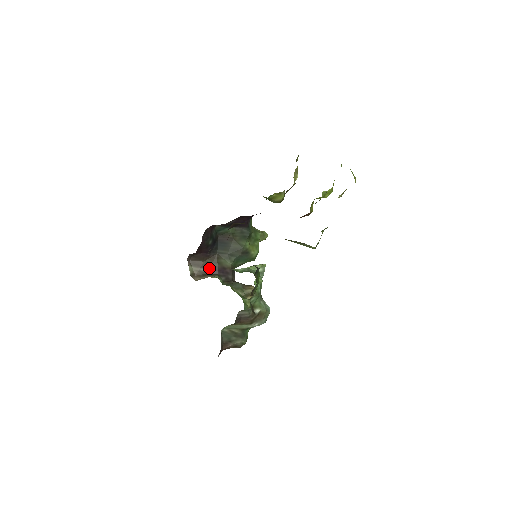
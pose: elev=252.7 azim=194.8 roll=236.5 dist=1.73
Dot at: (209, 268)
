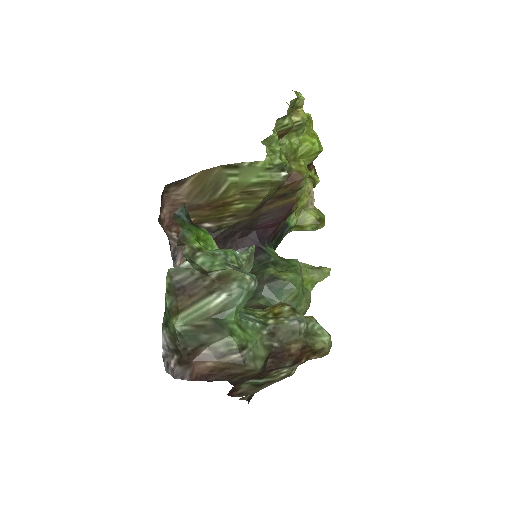
Dot at: occluded
